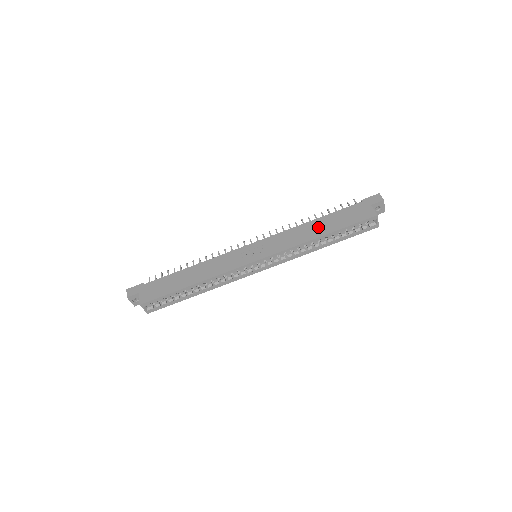
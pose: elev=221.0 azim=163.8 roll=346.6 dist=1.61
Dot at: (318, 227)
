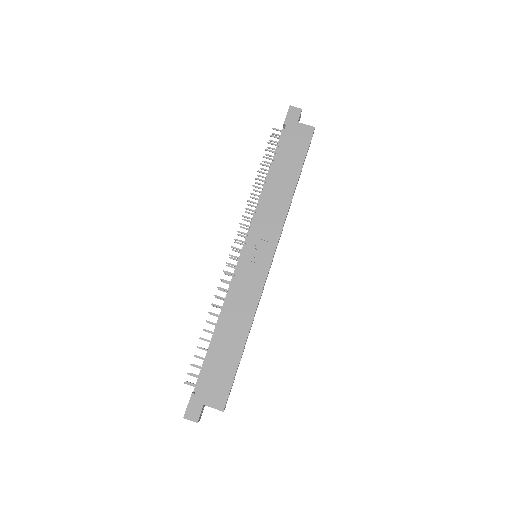
Dot at: (282, 180)
